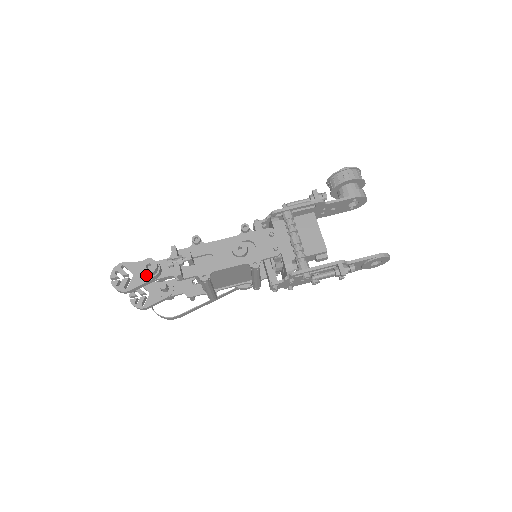
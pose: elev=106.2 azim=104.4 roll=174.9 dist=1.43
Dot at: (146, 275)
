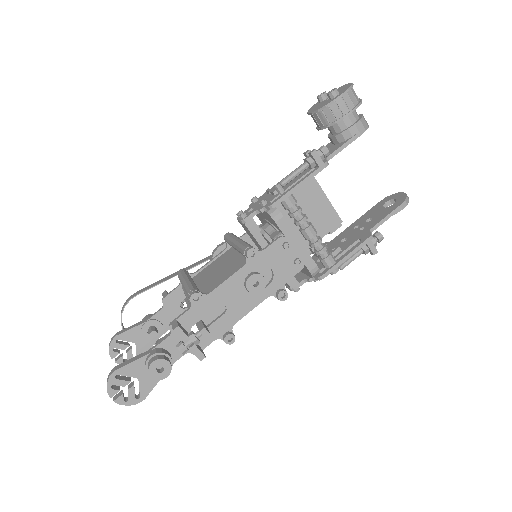
Dot at: occluded
